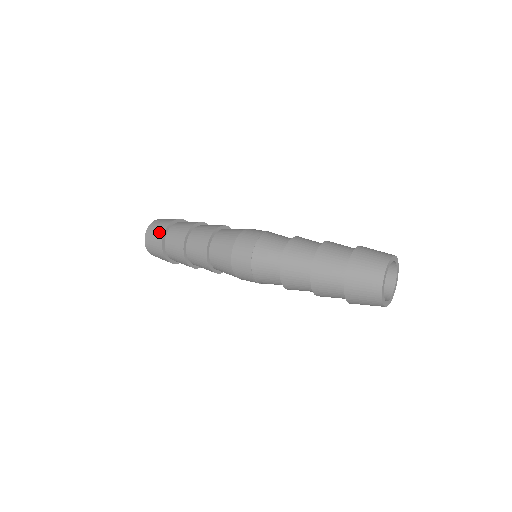
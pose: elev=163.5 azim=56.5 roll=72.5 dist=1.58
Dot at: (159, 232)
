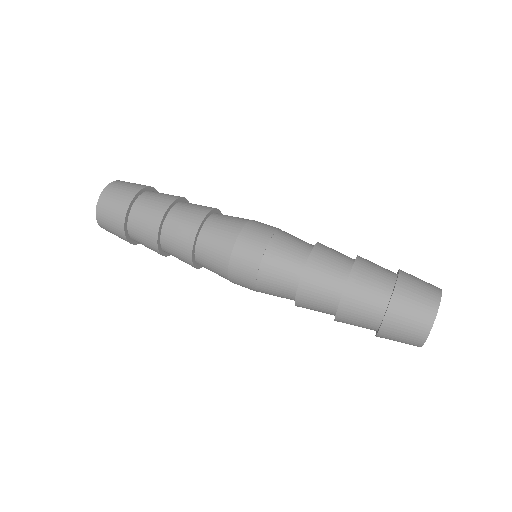
Dot at: (129, 191)
